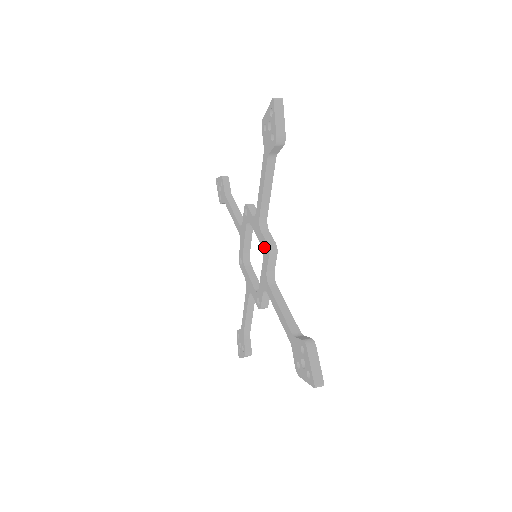
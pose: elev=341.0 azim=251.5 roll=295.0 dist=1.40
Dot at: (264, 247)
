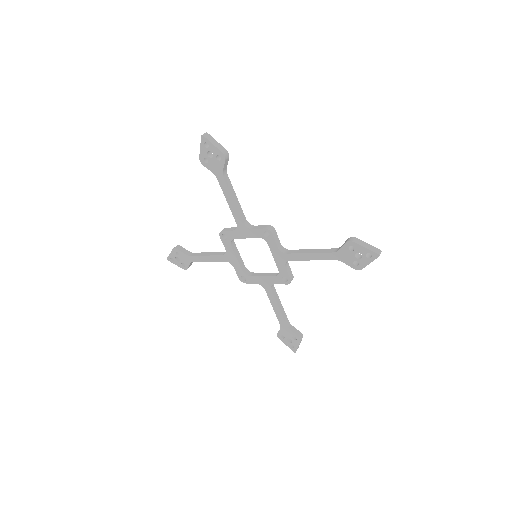
Dot at: (263, 235)
